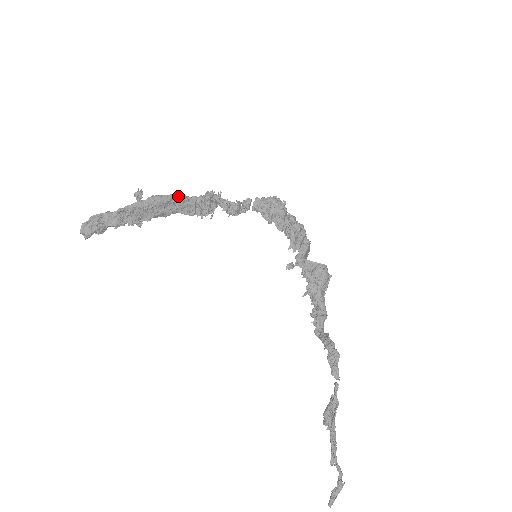
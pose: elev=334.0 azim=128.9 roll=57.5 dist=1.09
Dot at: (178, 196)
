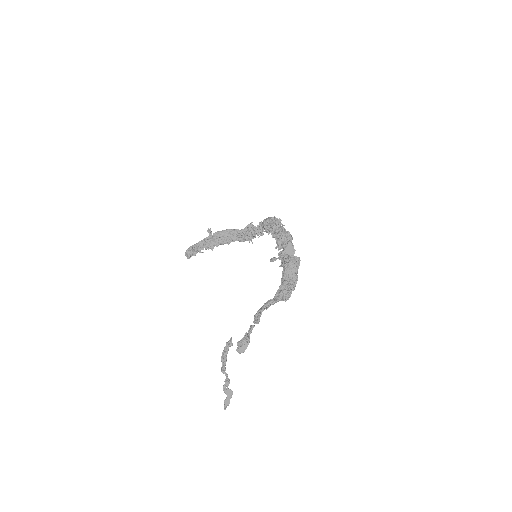
Dot at: (231, 230)
